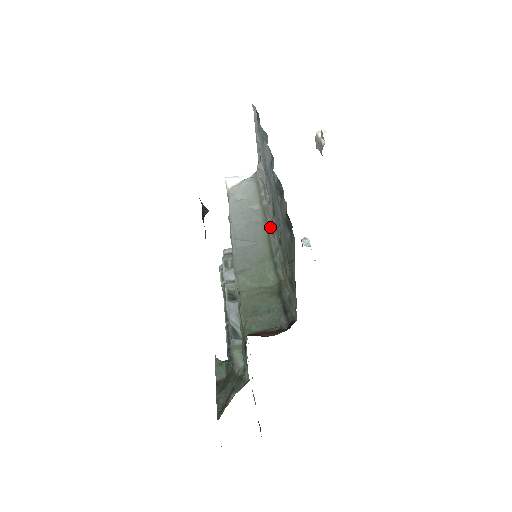
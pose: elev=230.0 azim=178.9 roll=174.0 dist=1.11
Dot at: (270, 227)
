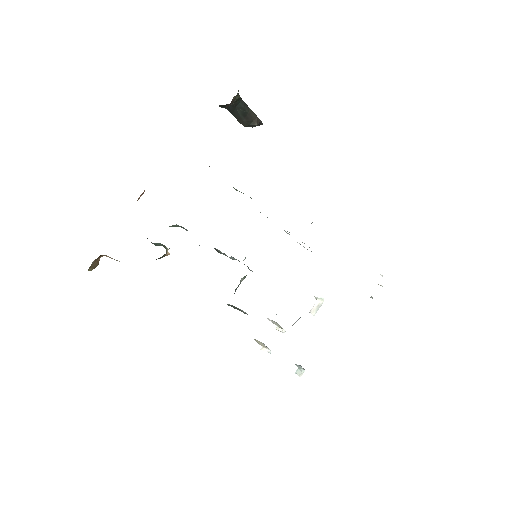
Dot at: occluded
